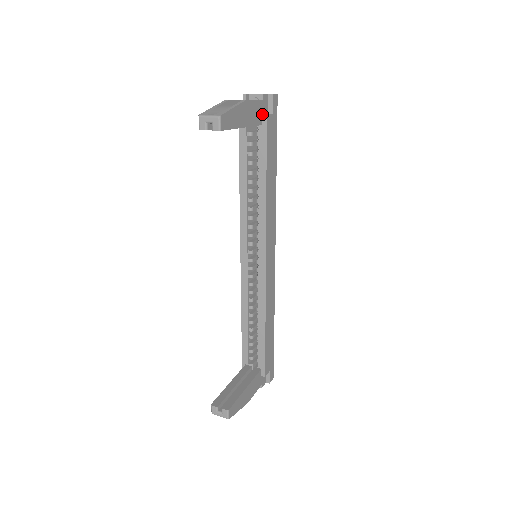
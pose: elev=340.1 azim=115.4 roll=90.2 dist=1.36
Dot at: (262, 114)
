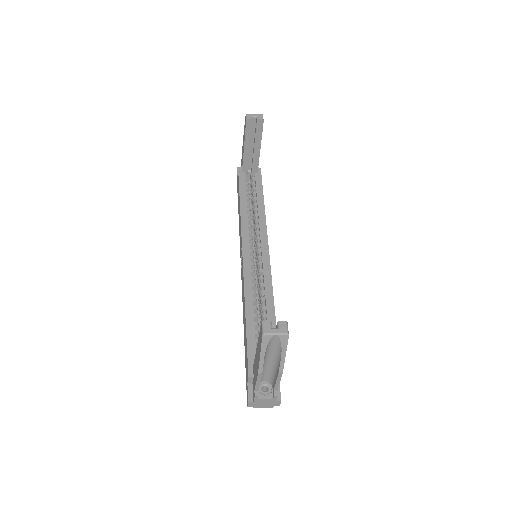
Dot at: occluded
